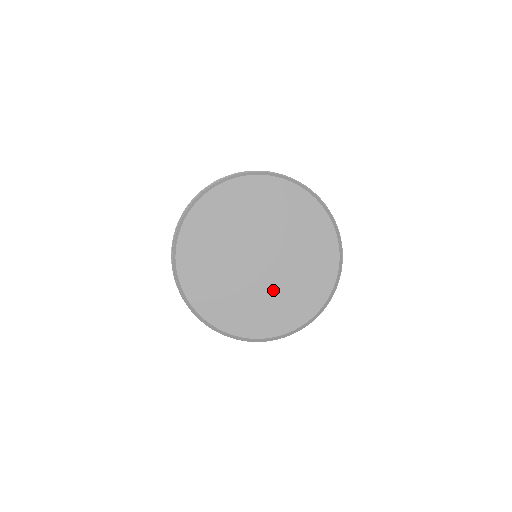
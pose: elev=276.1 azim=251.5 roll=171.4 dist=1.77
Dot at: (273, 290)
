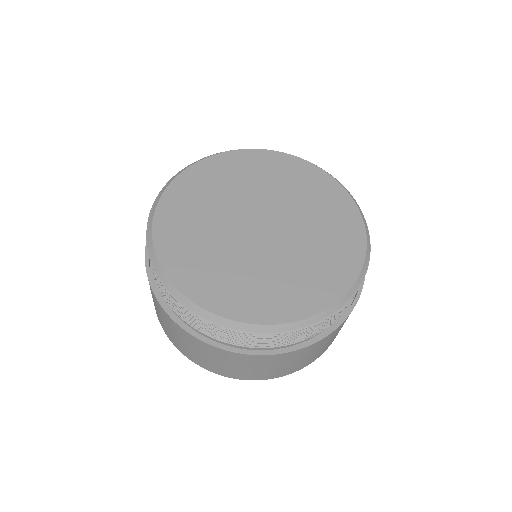
Dot at: (284, 262)
